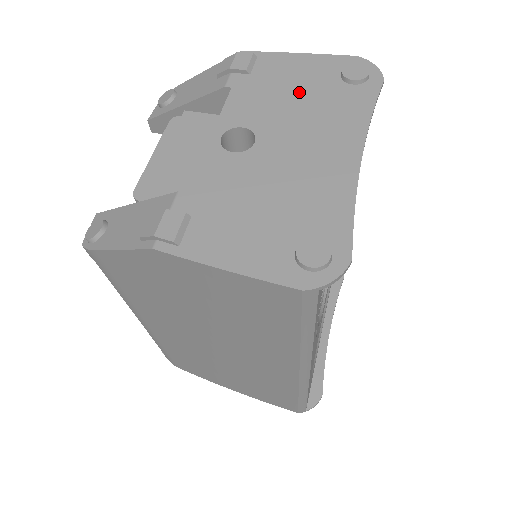
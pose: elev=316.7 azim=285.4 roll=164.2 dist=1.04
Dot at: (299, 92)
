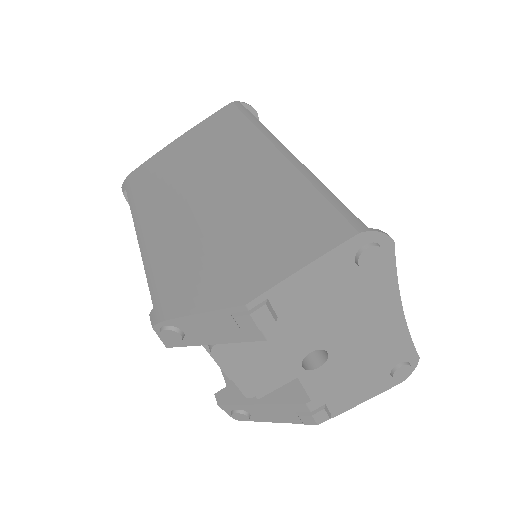
Dot at: (332, 302)
